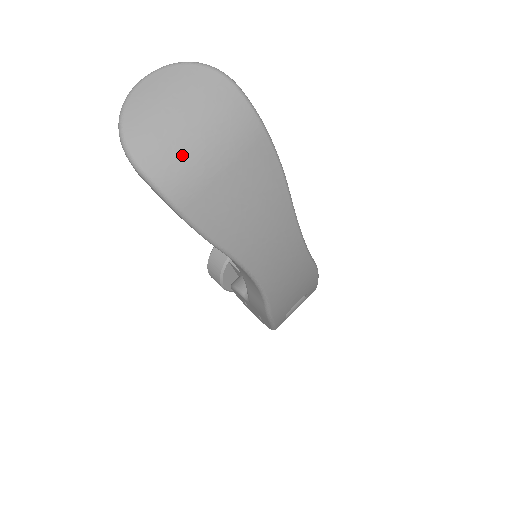
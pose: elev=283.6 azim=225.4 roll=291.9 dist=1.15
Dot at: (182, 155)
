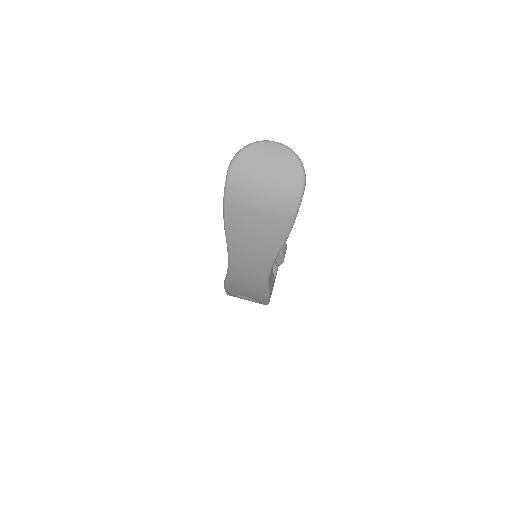
Dot at: (249, 186)
